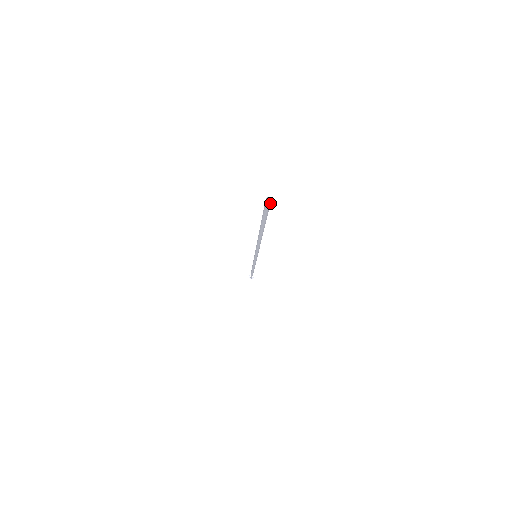
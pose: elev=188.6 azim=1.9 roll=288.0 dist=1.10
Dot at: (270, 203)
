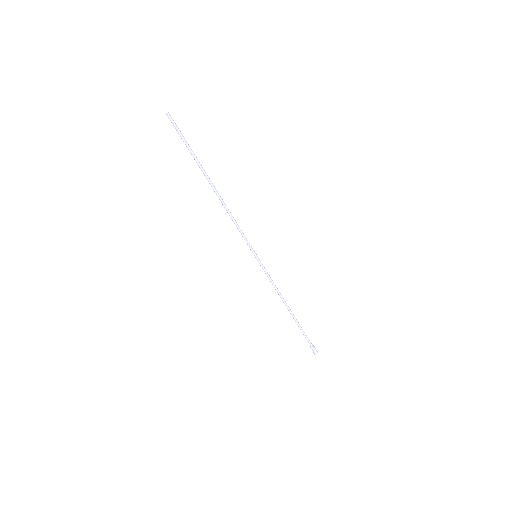
Dot at: (171, 117)
